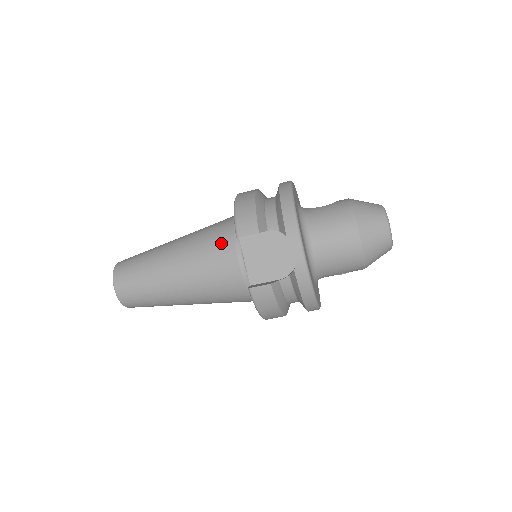
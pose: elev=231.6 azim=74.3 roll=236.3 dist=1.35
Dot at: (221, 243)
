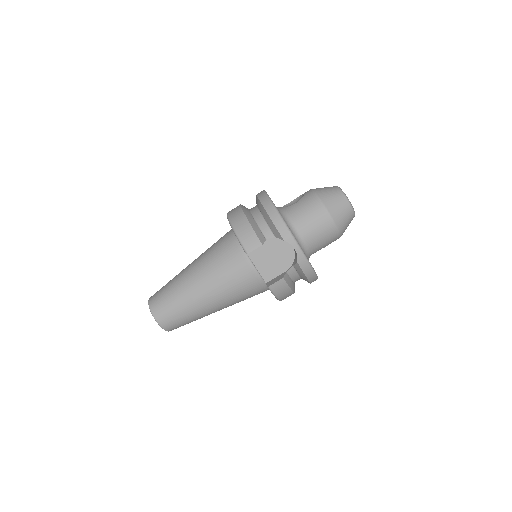
Dot at: (232, 260)
